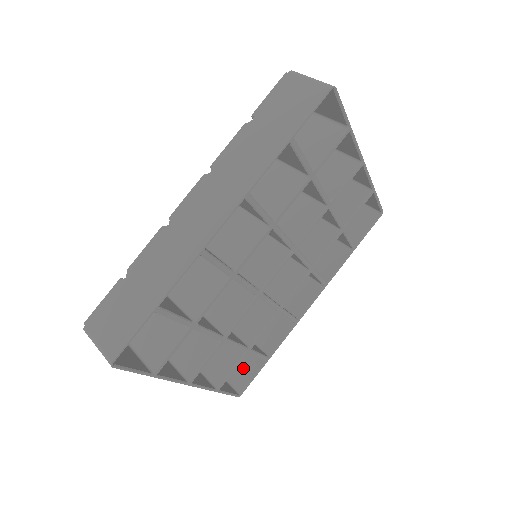
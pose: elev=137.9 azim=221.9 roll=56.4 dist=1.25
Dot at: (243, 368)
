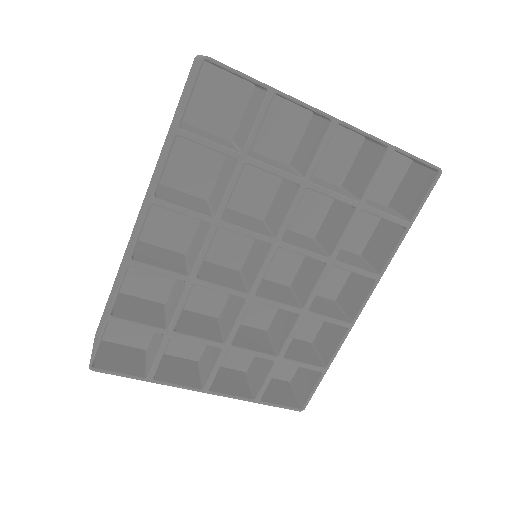
Dot at: (307, 379)
